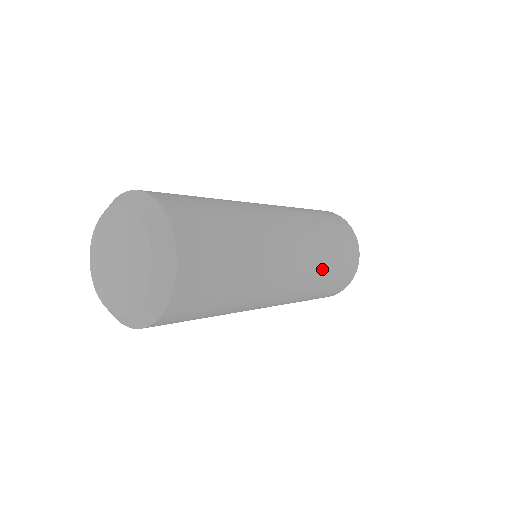
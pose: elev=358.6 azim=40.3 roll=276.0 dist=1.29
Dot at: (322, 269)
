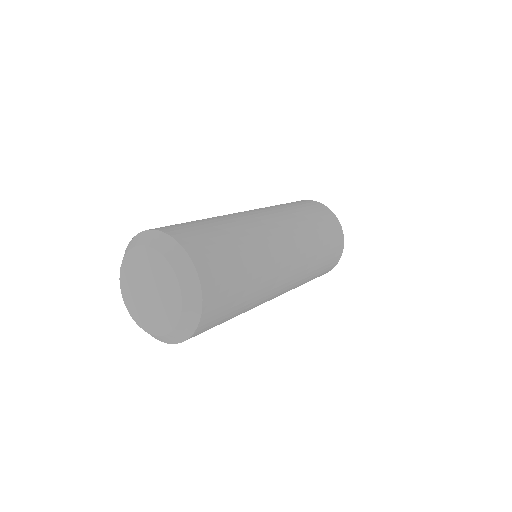
Dot at: (308, 277)
